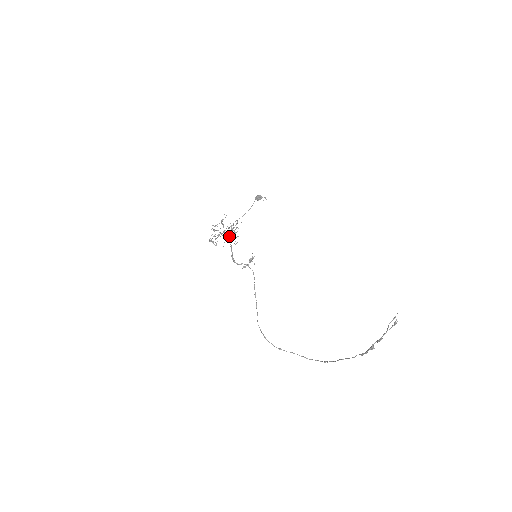
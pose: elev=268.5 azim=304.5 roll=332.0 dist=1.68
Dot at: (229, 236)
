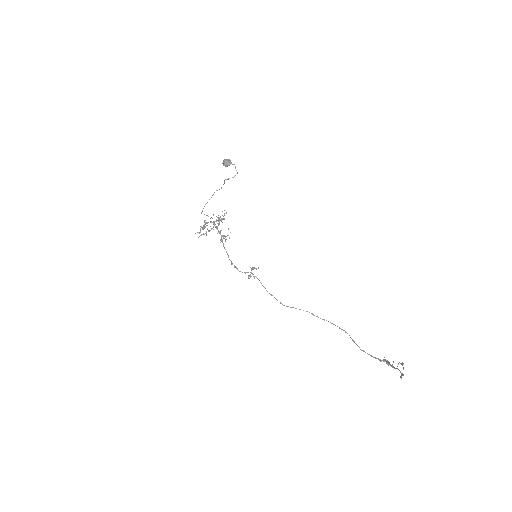
Dot at: (219, 220)
